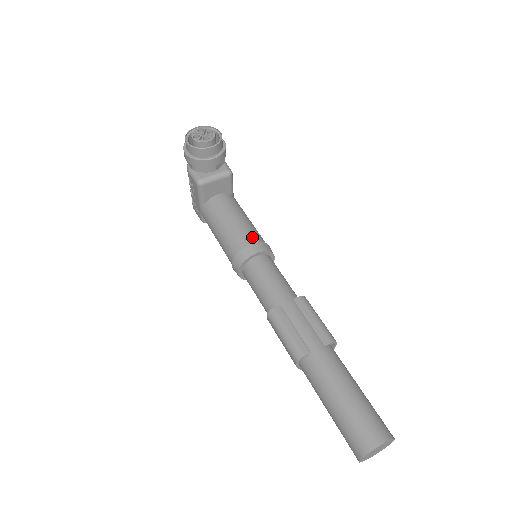
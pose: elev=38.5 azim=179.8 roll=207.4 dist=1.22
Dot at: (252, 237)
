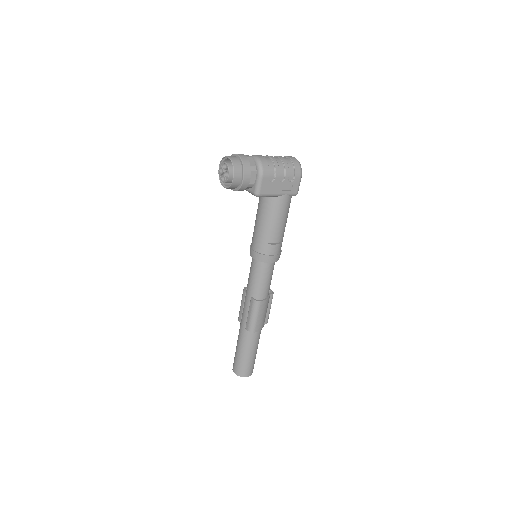
Dot at: (257, 245)
